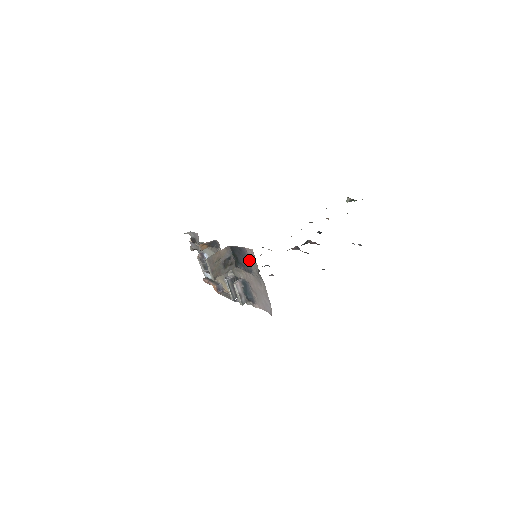
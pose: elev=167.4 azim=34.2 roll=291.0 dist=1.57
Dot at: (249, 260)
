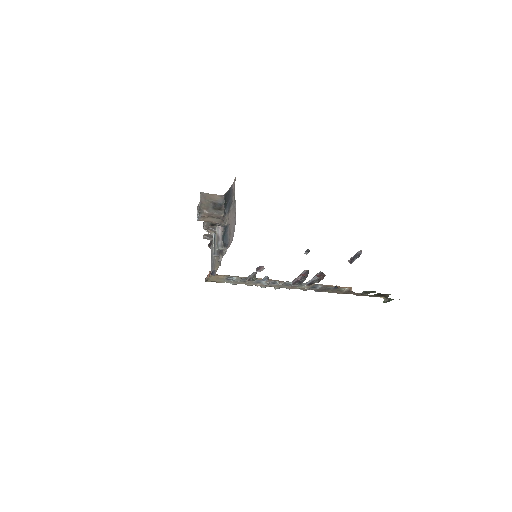
Dot at: (232, 194)
